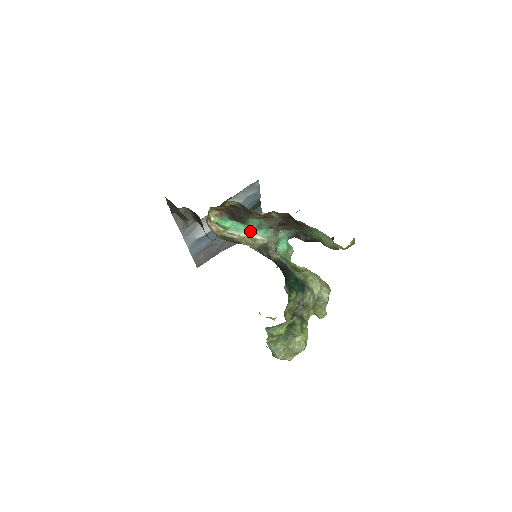
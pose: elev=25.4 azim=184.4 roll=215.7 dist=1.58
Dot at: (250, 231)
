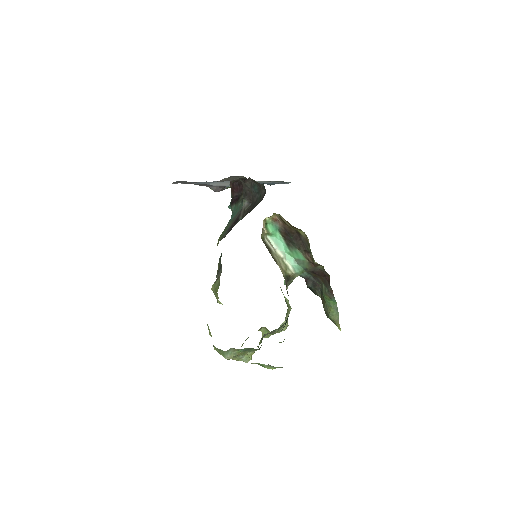
Dot at: (287, 256)
